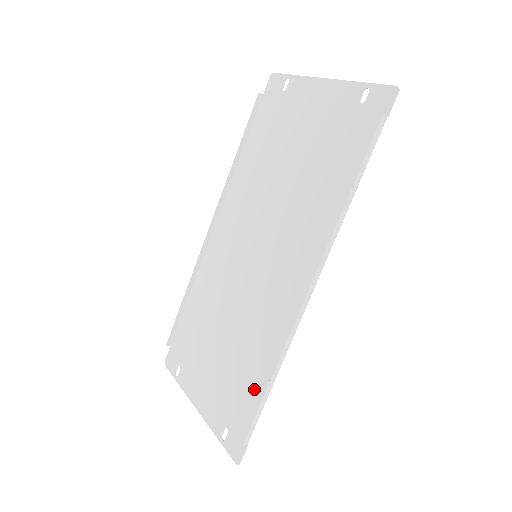
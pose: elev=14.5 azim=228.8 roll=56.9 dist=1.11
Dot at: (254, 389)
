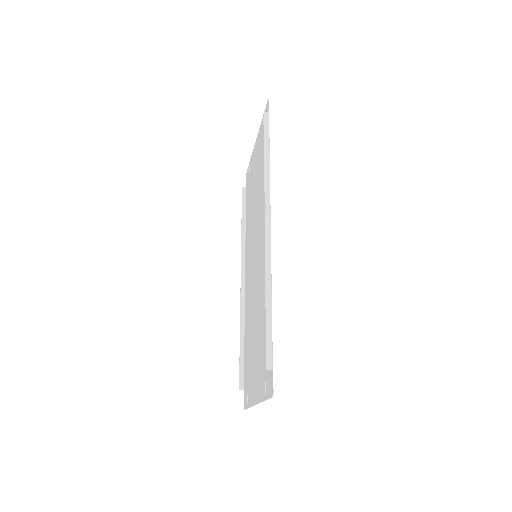
Dot at: occluded
